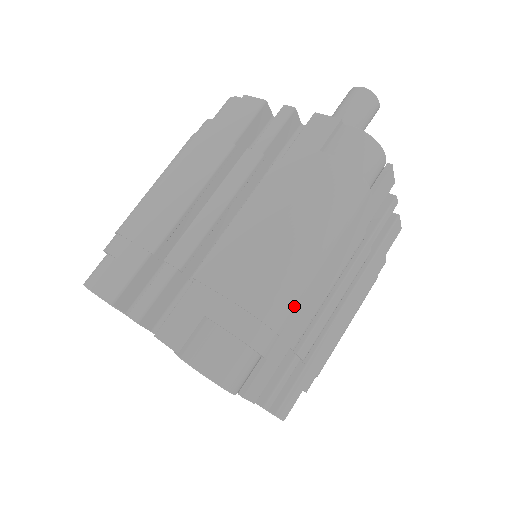
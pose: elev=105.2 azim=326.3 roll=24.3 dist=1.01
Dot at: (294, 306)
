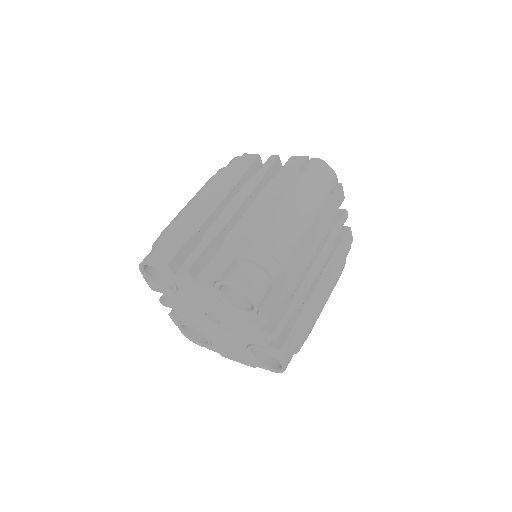
Dot at: (292, 253)
